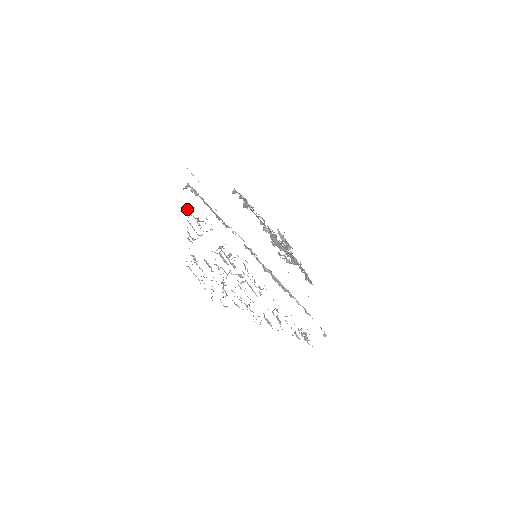
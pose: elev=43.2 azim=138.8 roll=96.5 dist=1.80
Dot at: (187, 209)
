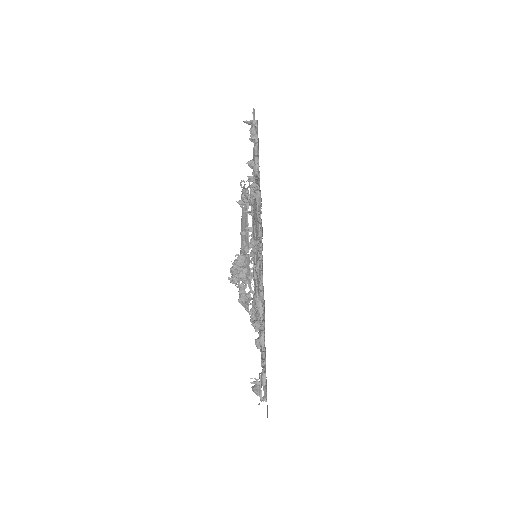
Dot at: occluded
